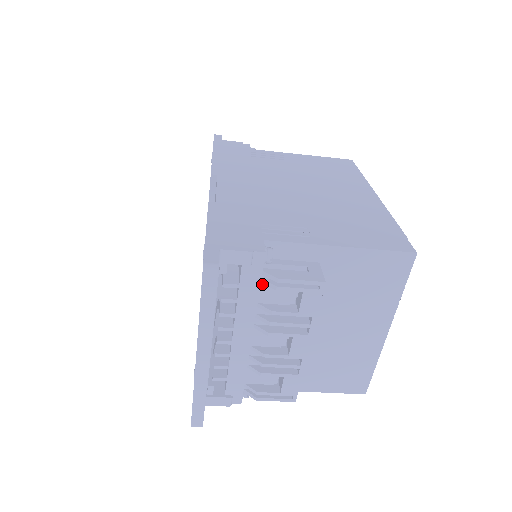
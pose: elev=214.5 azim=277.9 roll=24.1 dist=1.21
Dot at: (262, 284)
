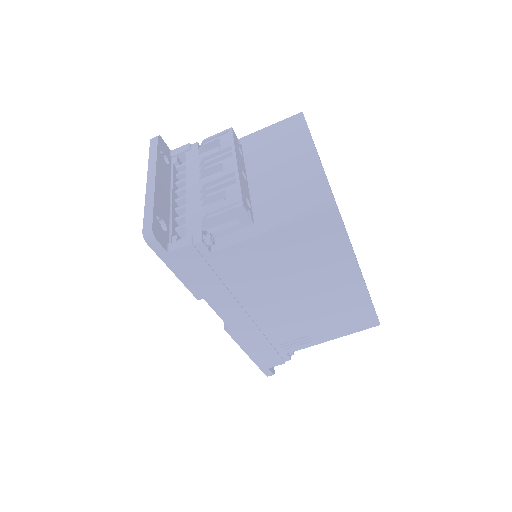
Dot at: (199, 156)
